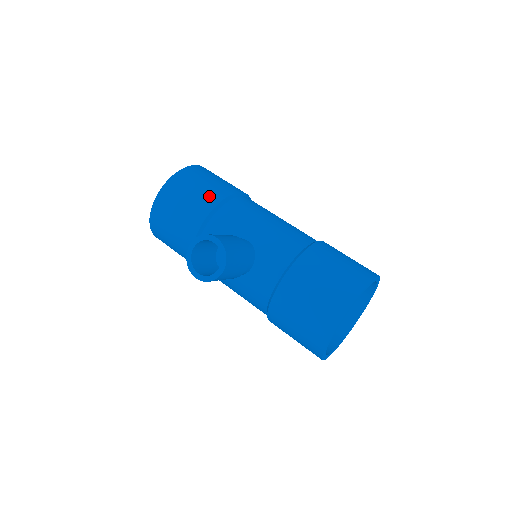
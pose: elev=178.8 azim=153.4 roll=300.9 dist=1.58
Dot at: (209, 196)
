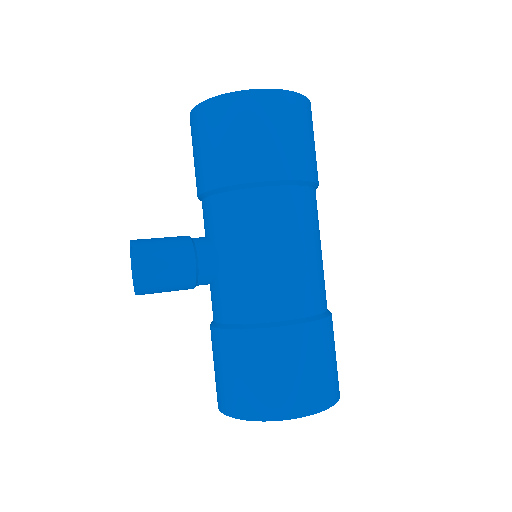
Dot at: (223, 167)
